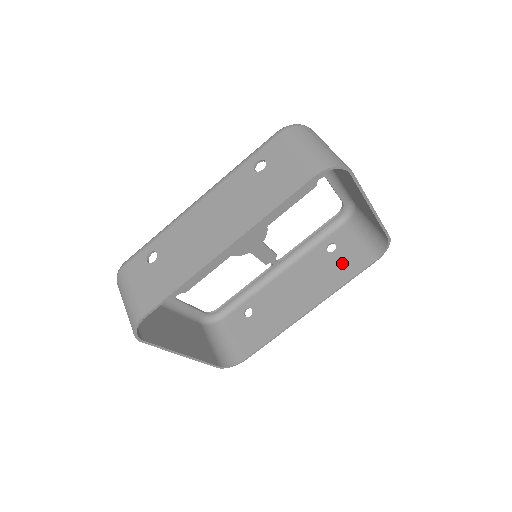
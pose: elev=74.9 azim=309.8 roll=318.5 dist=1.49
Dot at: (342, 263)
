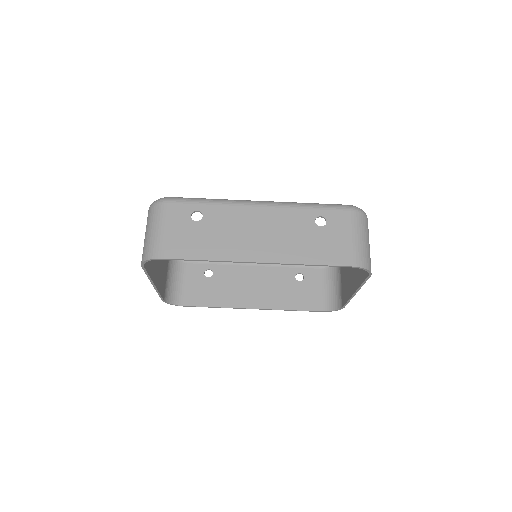
Dot at: (299, 294)
